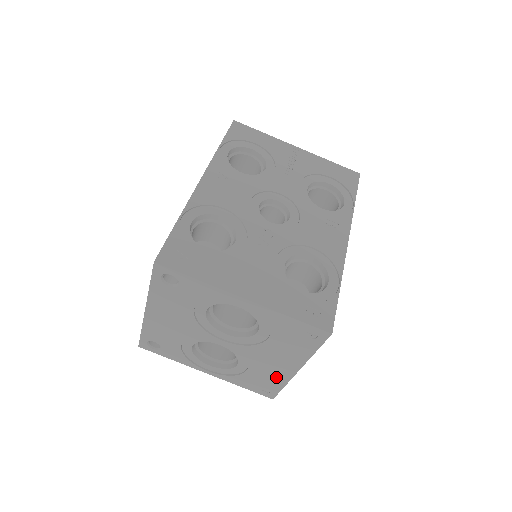
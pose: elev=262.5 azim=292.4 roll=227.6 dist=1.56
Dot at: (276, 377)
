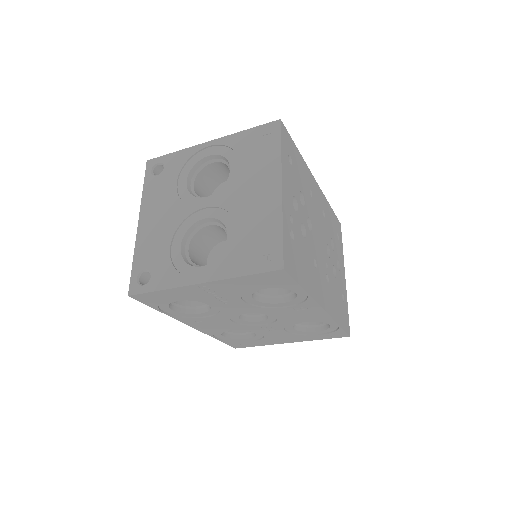
Dot at: occluded
